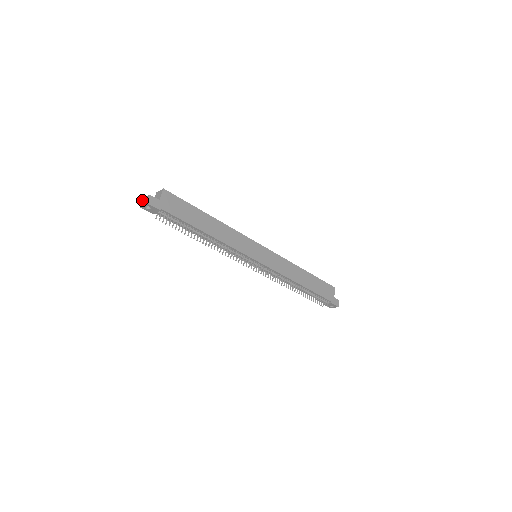
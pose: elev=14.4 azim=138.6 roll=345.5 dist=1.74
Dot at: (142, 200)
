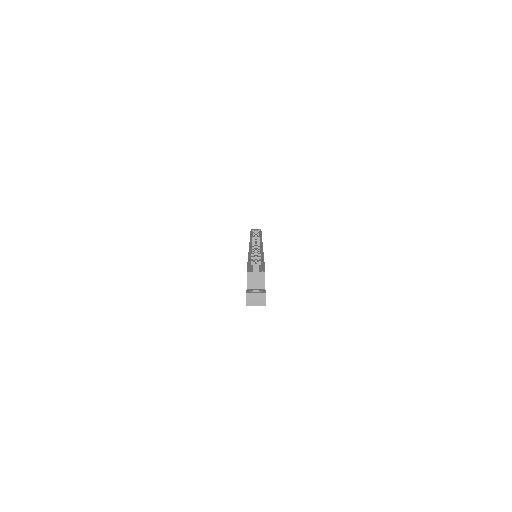
Dot at: (248, 296)
